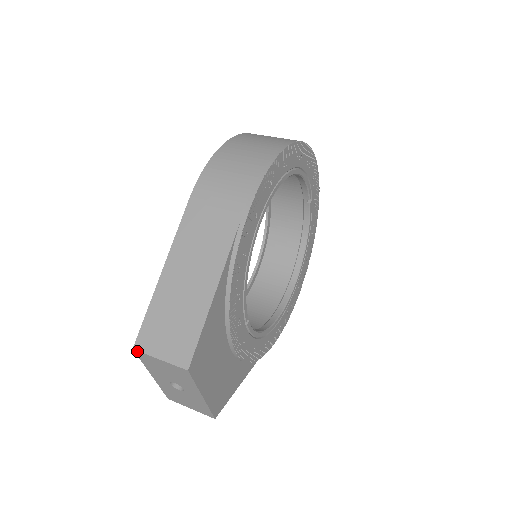
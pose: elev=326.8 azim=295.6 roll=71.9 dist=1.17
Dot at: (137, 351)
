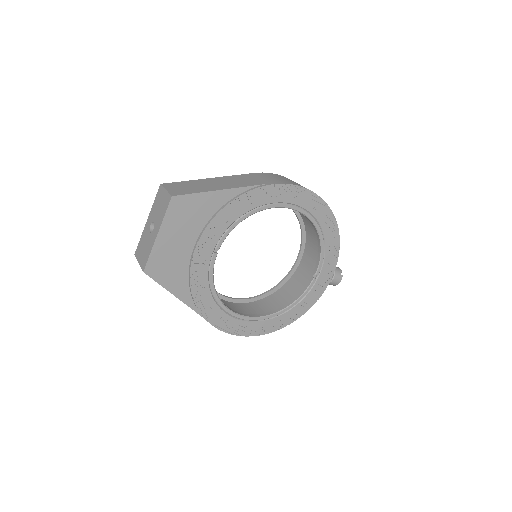
Dot at: (161, 185)
